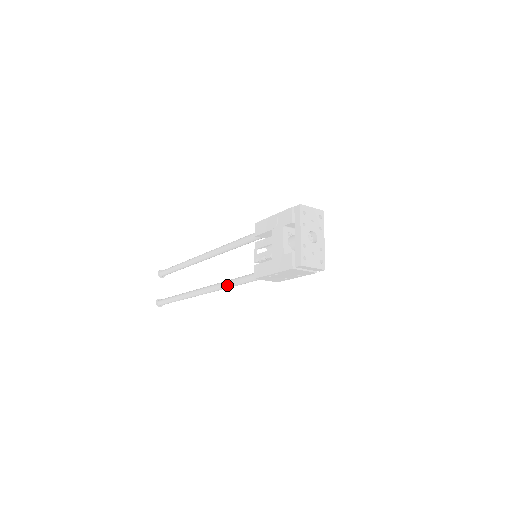
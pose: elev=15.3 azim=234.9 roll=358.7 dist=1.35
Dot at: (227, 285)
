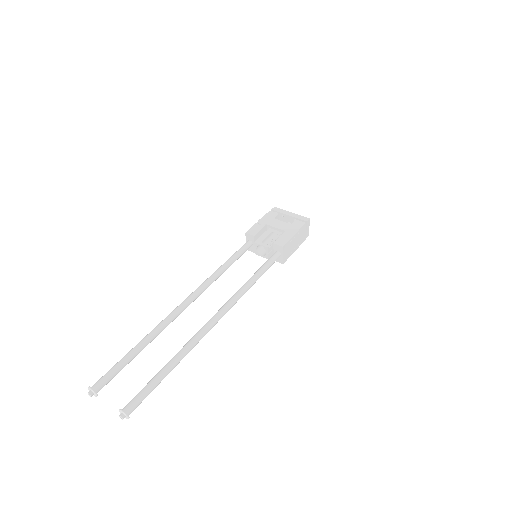
Dot at: (249, 284)
